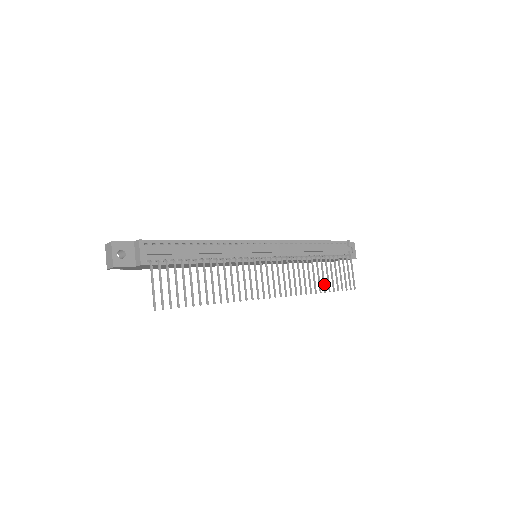
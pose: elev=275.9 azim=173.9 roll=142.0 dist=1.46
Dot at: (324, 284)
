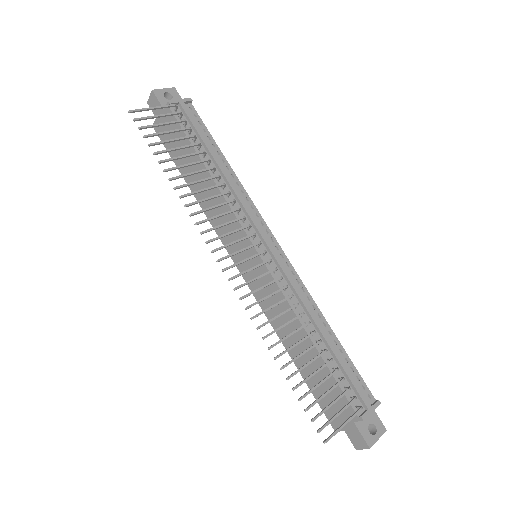
Dot at: (291, 361)
